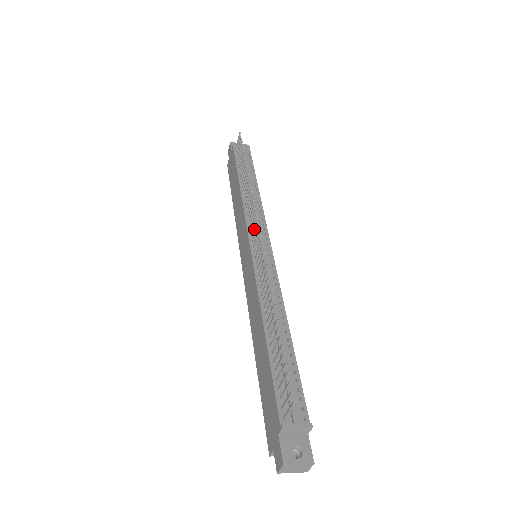
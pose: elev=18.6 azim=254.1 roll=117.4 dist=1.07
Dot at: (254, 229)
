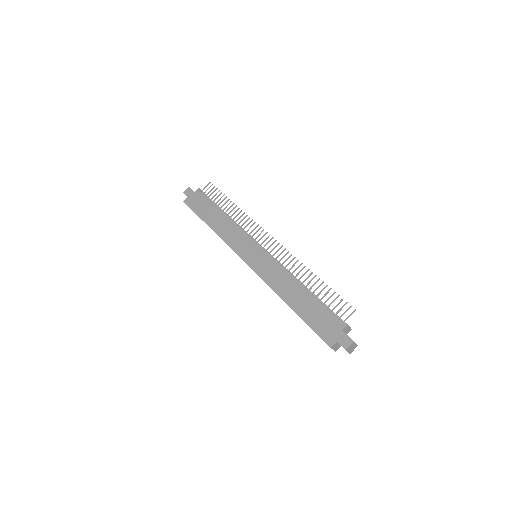
Dot at: (261, 238)
